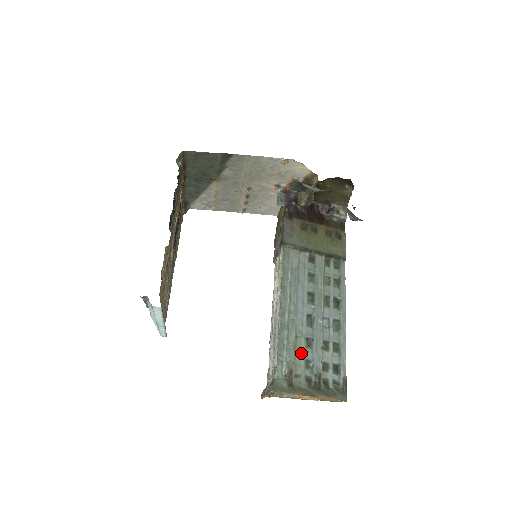
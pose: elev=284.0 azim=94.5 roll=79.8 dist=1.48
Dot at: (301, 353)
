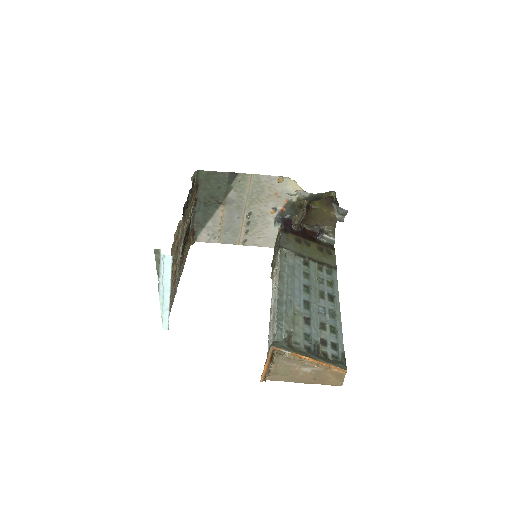
Dot at: (299, 327)
